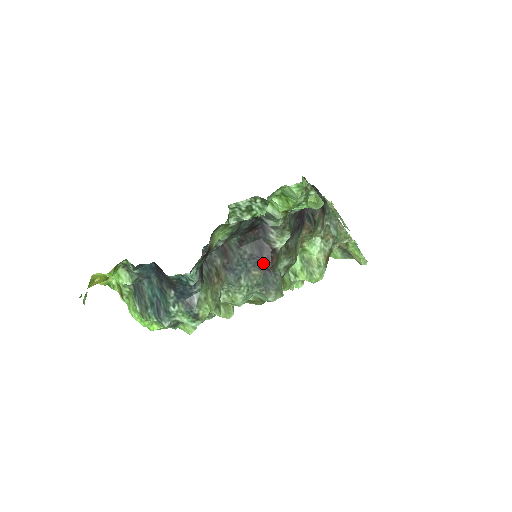
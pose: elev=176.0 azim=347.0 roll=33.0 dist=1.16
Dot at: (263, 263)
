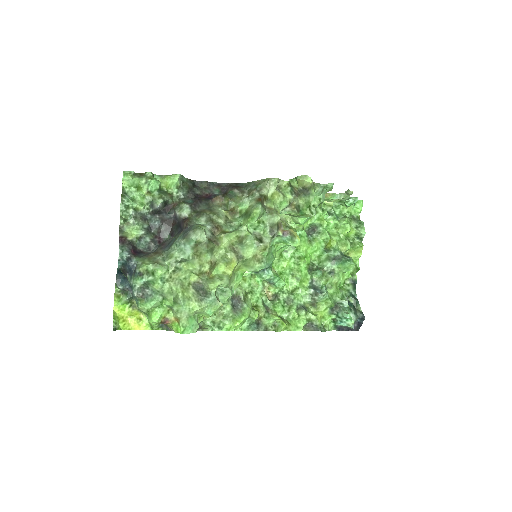
Dot at: (182, 229)
